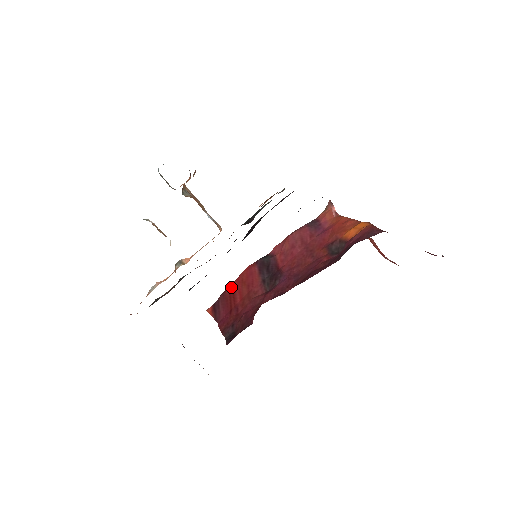
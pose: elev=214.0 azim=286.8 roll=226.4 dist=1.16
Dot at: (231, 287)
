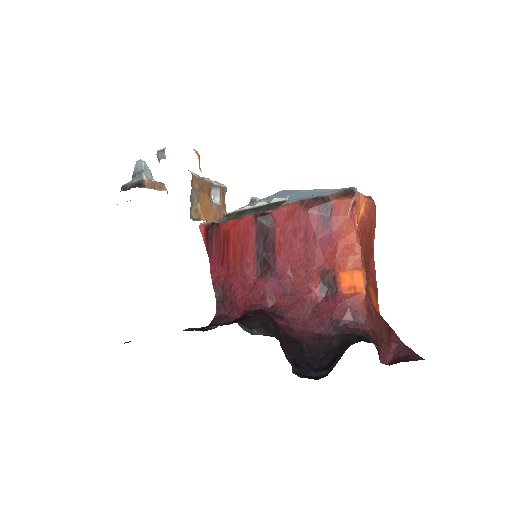
Dot at: (226, 232)
